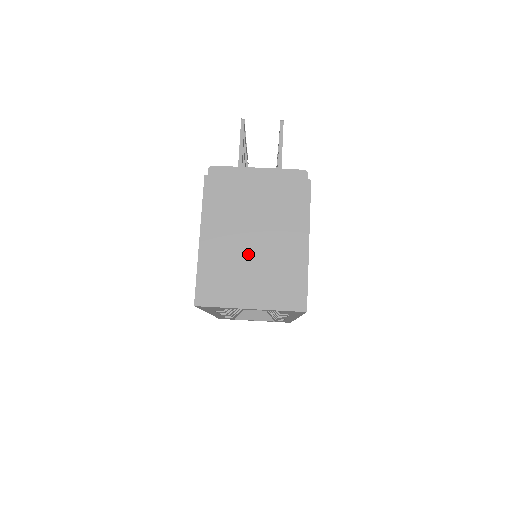
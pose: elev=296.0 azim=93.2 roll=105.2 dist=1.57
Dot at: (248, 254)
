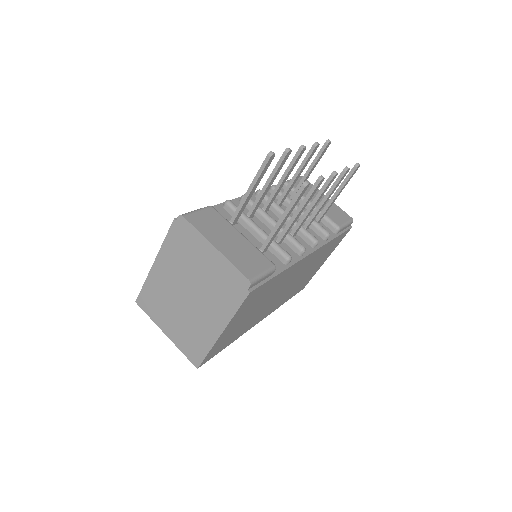
Dot at: (179, 302)
